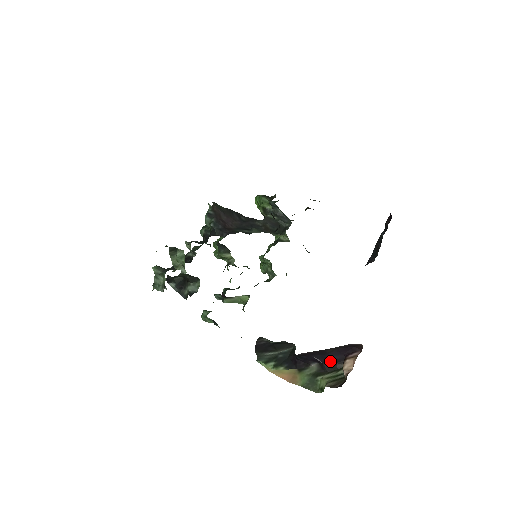
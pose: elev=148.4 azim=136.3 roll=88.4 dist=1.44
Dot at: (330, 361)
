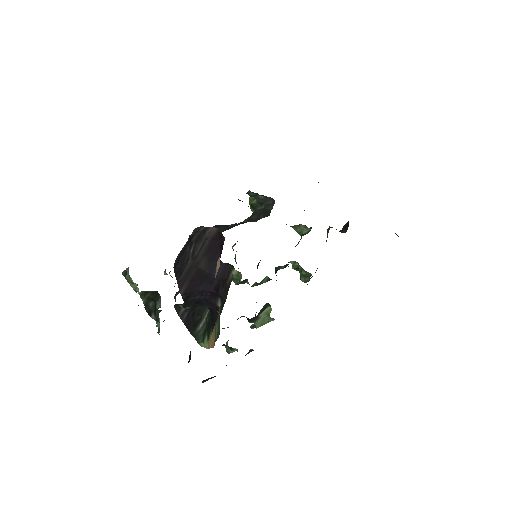
Dot at: (219, 283)
